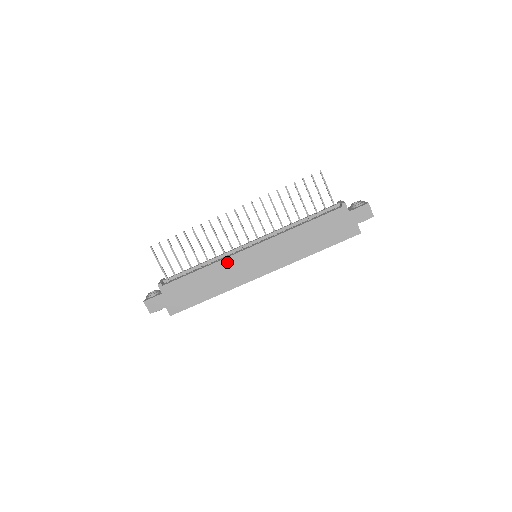
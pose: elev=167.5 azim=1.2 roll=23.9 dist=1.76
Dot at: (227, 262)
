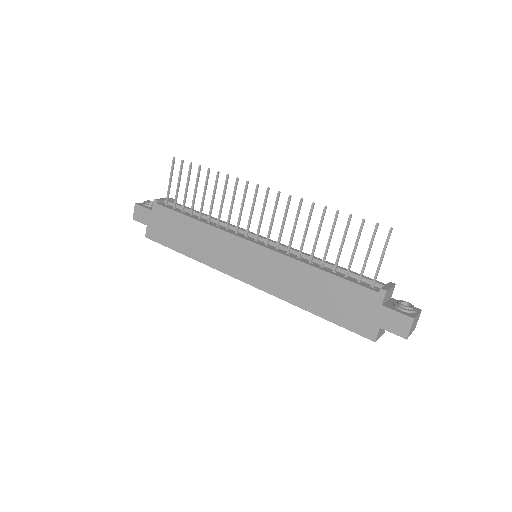
Dot at: (221, 235)
